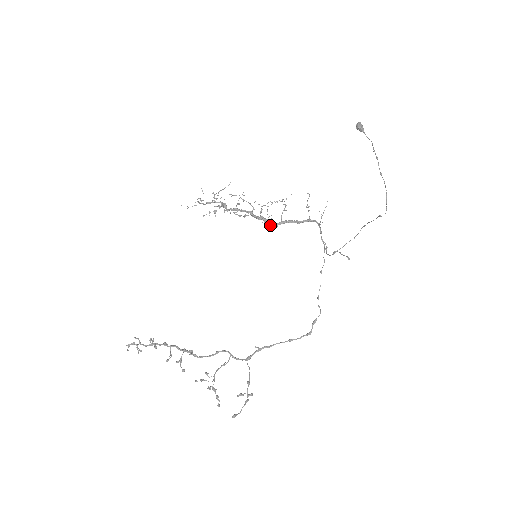
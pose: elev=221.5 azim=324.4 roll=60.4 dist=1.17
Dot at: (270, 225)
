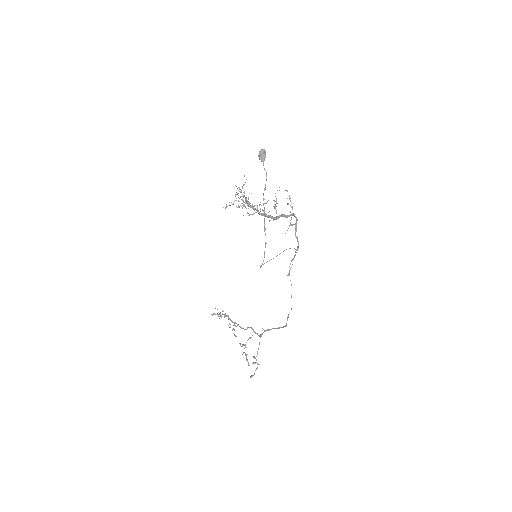
Dot at: (270, 220)
